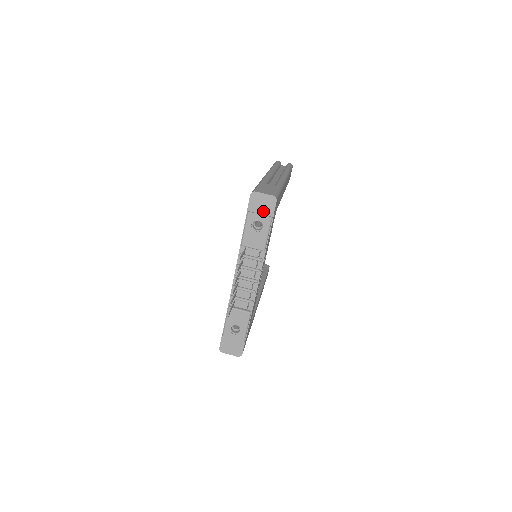
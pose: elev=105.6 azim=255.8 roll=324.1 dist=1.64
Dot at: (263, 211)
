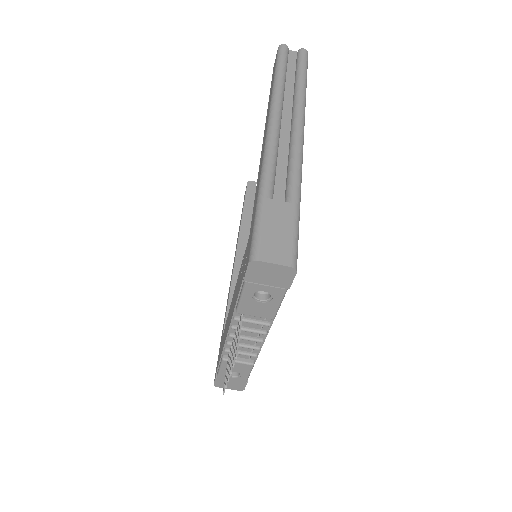
Dot at: (272, 282)
